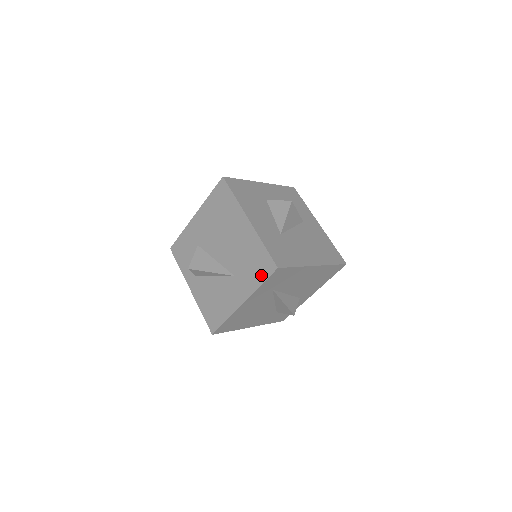
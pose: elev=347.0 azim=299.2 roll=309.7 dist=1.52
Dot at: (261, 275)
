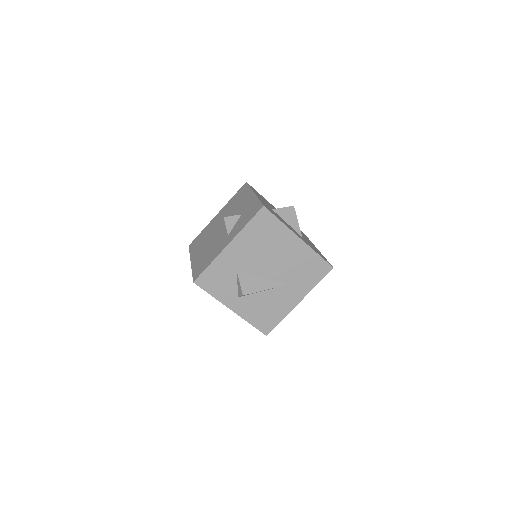
Dot at: (317, 277)
